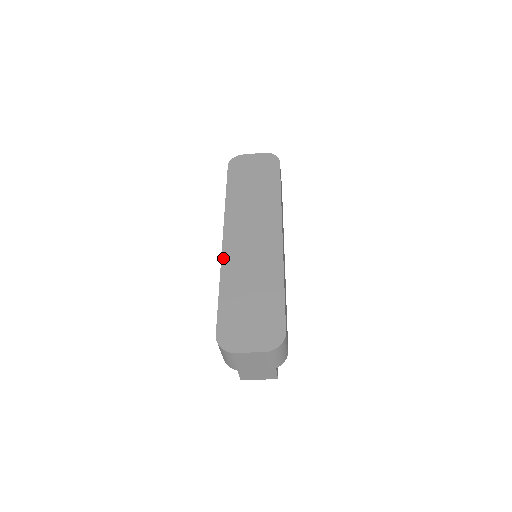
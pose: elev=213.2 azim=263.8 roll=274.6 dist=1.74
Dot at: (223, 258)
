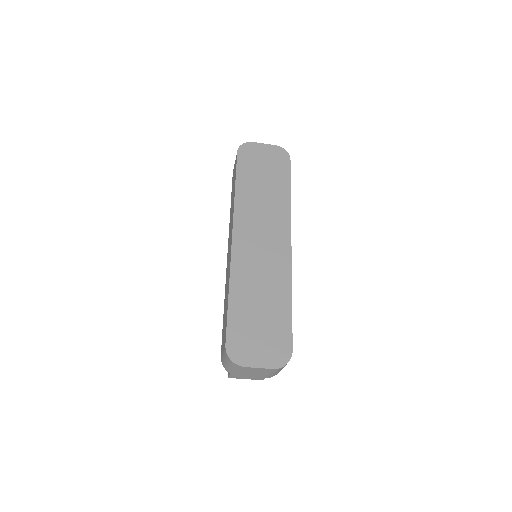
Dot at: (232, 261)
